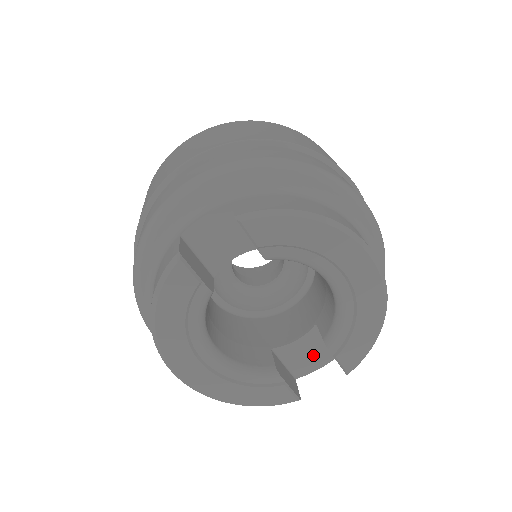
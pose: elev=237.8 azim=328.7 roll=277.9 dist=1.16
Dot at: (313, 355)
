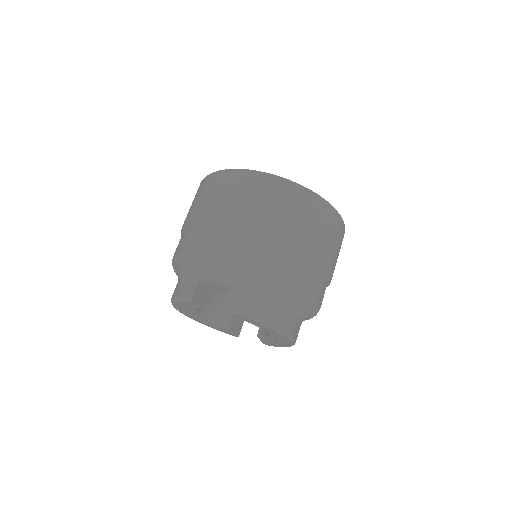
Dot at: occluded
